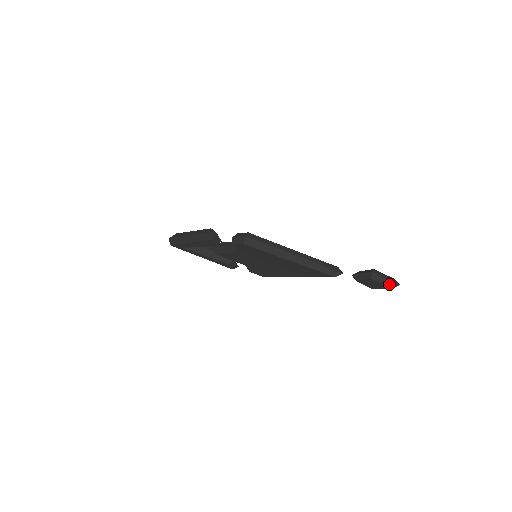
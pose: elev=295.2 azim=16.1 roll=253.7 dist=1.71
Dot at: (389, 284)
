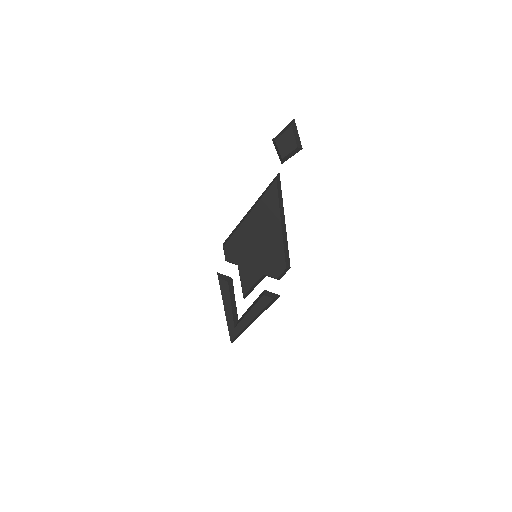
Dot at: (288, 128)
